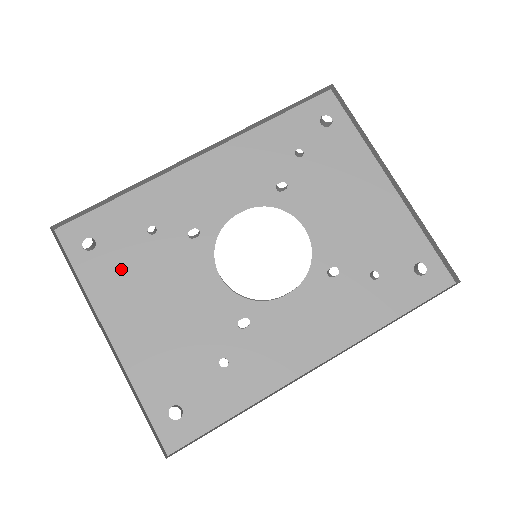
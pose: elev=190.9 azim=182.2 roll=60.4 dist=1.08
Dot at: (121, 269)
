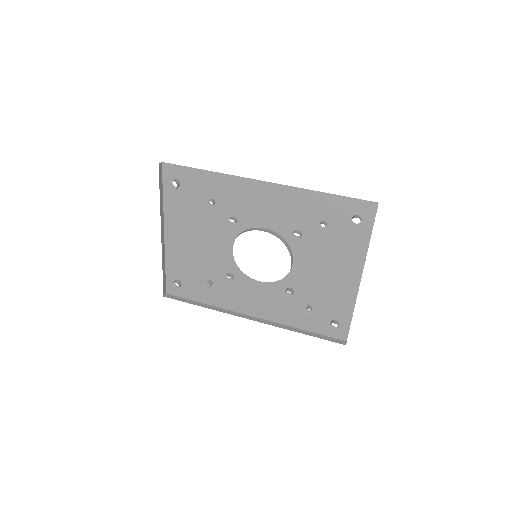
Dot at: (186, 208)
